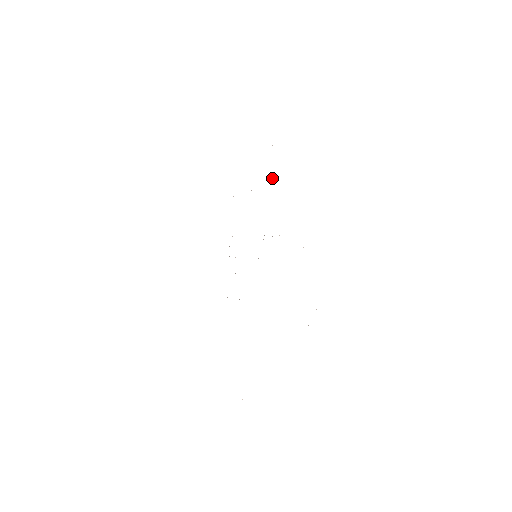
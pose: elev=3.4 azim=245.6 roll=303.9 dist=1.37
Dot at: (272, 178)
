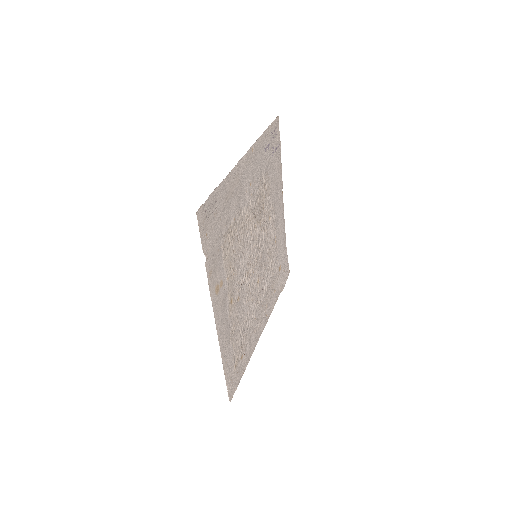
Dot at: (262, 181)
